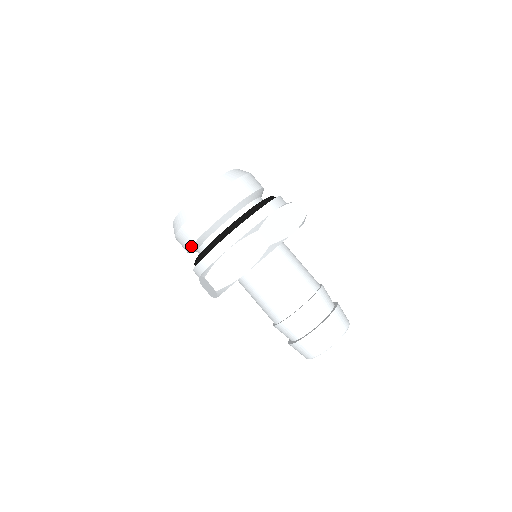
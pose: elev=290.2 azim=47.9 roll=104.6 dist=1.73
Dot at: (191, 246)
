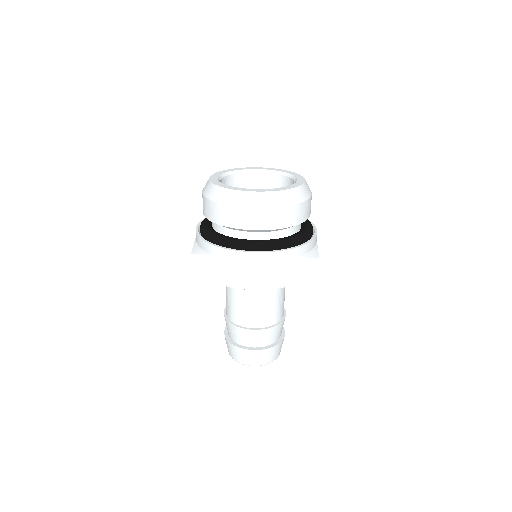
Dot at: (205, 216)
